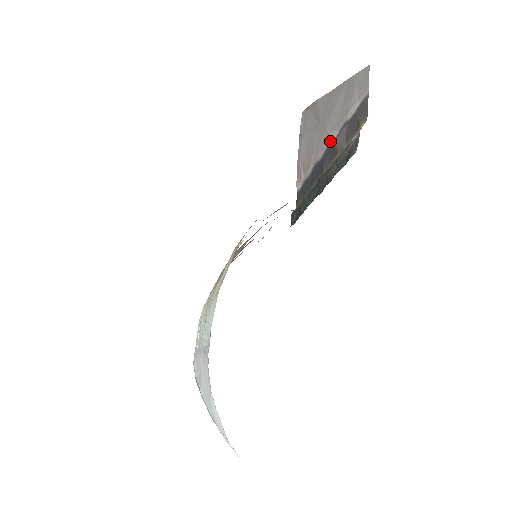
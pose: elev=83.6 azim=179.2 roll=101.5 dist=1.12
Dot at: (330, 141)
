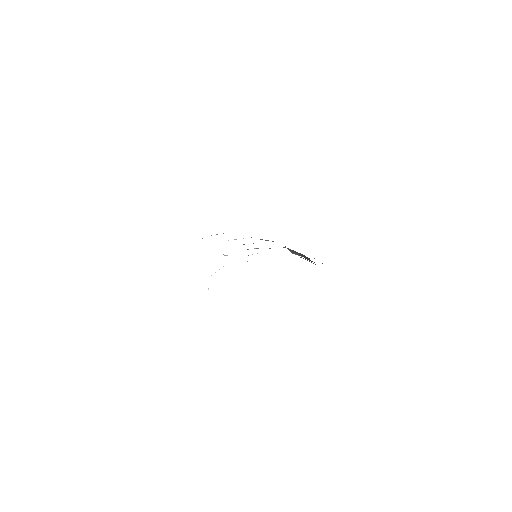
Dot at: occluded
